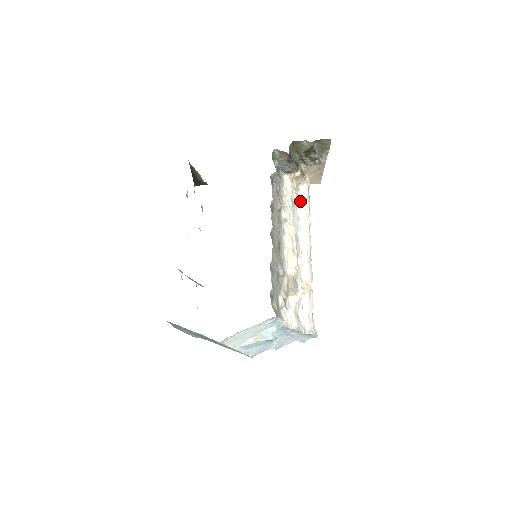
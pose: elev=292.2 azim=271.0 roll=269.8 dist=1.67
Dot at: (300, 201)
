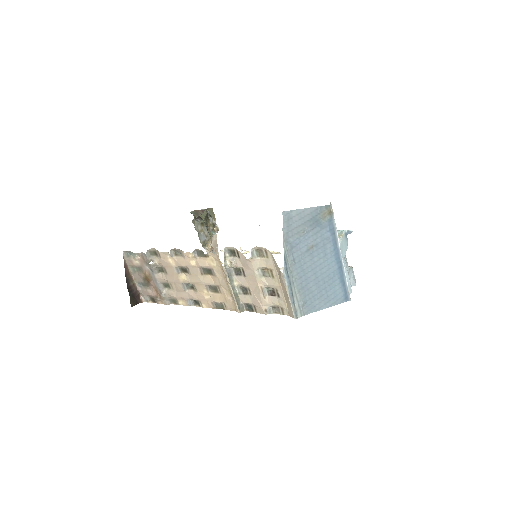
Dot at: occluded
